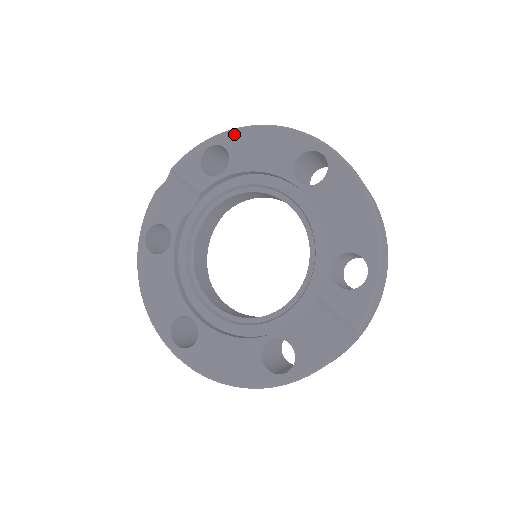
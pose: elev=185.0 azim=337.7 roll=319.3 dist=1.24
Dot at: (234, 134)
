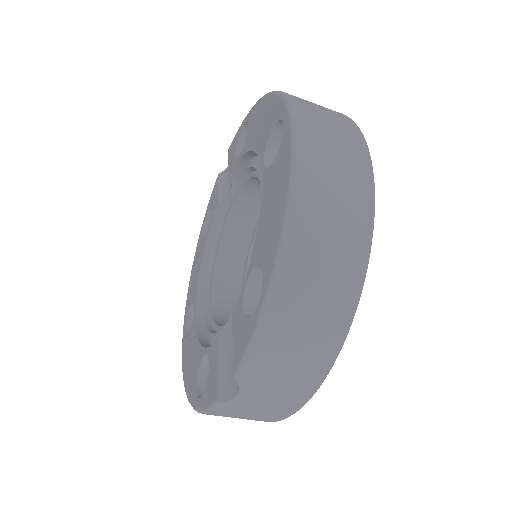
Dot at: (255, 107)
